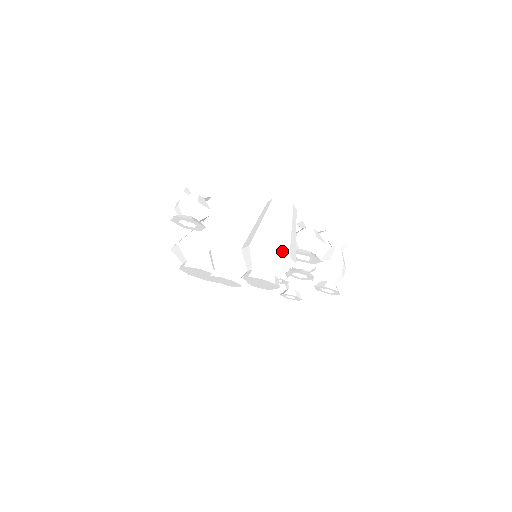
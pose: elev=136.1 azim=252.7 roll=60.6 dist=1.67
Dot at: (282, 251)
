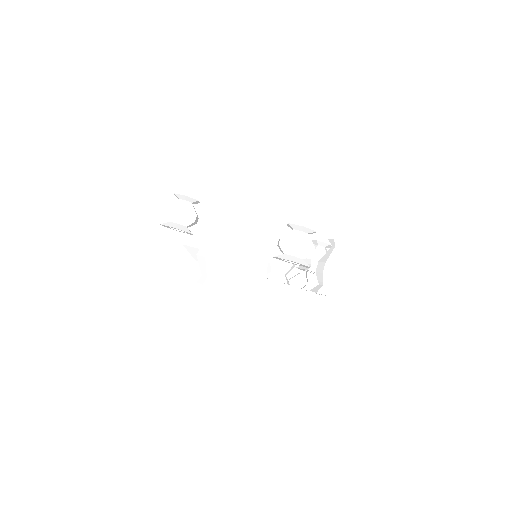
Dot at: (244, 265)
